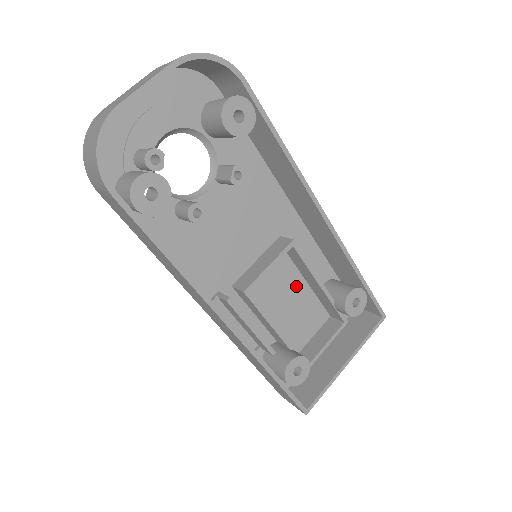
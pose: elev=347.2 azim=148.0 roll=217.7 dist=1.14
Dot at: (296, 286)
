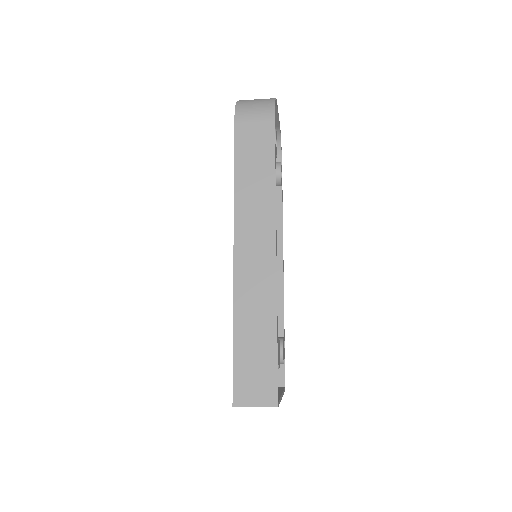
Dot at: occluded
